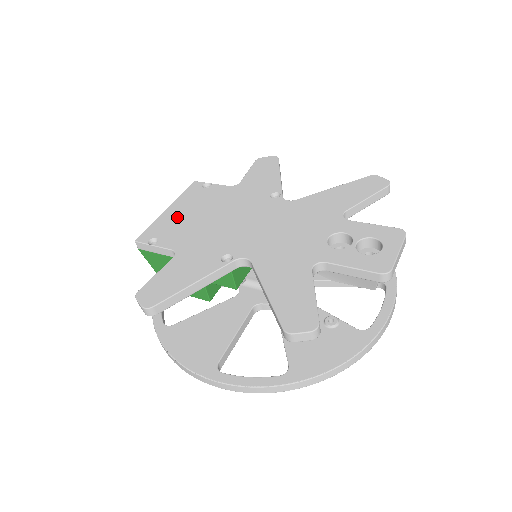
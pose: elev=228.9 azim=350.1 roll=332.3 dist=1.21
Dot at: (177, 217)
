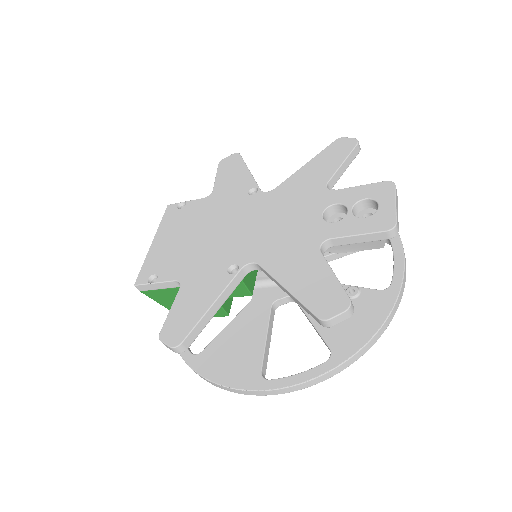
Dot at: (166, 247)
